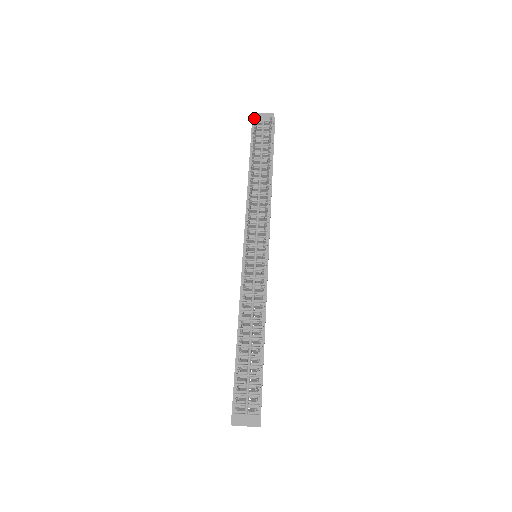
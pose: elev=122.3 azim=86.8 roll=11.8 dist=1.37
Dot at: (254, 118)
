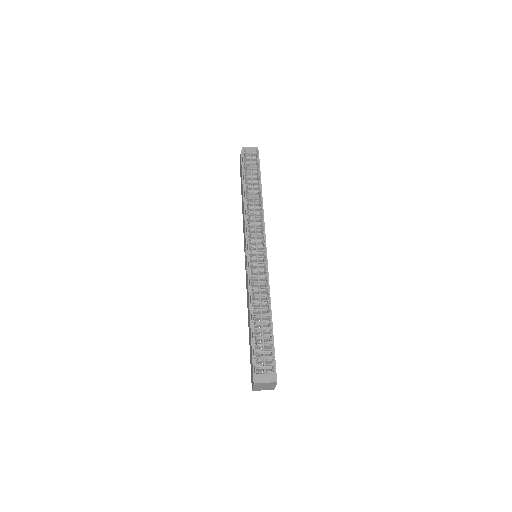
Dot at: (243, 151)
